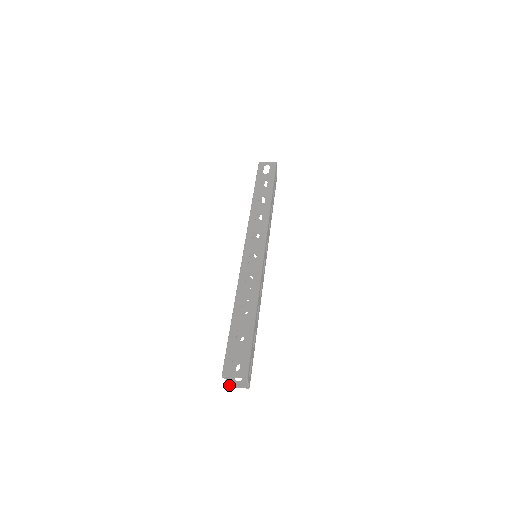
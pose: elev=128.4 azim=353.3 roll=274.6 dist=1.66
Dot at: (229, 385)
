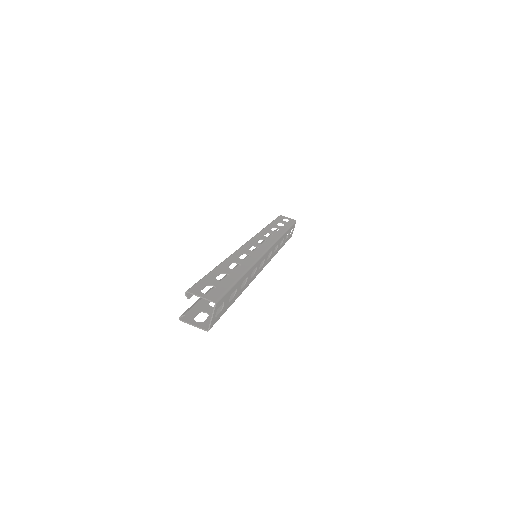
Dot at: (184, 320)
